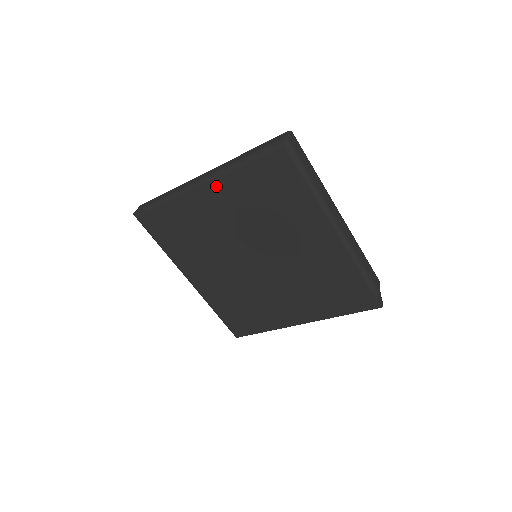
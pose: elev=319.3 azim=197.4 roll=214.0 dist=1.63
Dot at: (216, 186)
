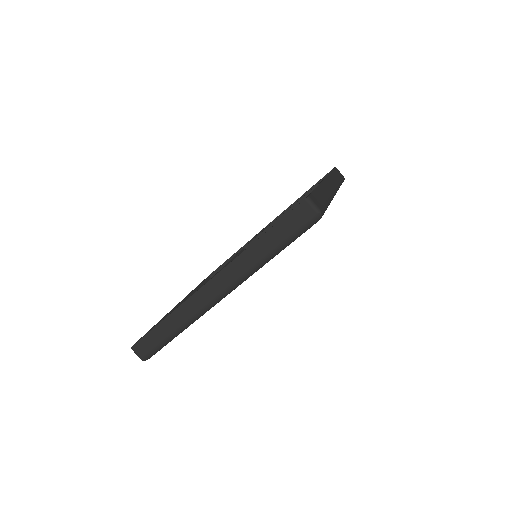
Dot at: occluded
